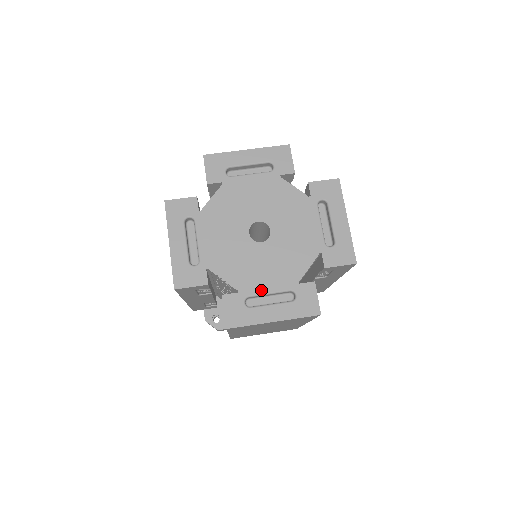
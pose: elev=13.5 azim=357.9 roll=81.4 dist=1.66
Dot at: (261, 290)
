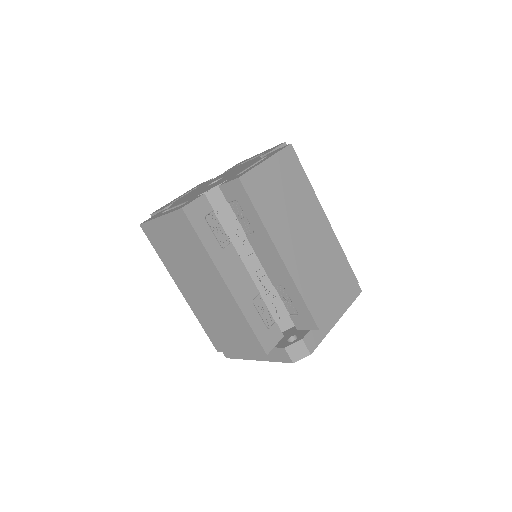
Dot at: occluded
